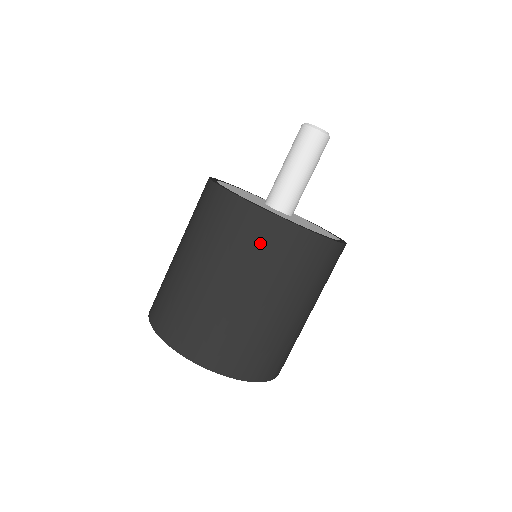
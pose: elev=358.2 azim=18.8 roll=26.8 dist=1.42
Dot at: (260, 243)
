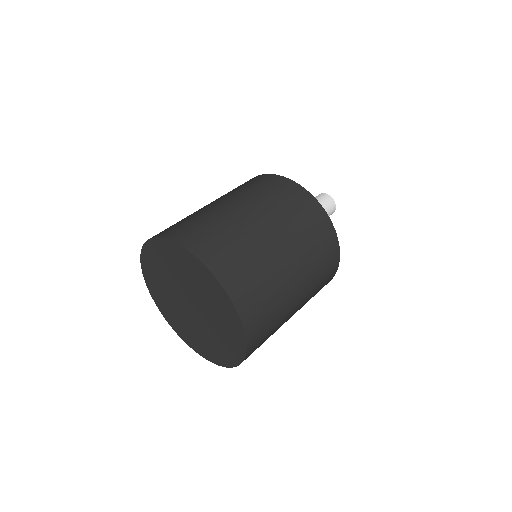
Dot at: (297, 207)
